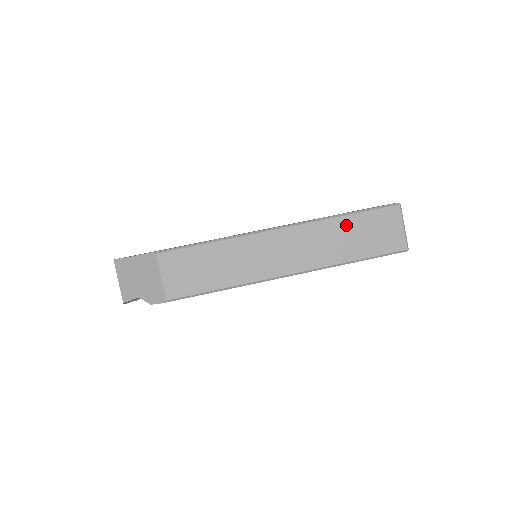
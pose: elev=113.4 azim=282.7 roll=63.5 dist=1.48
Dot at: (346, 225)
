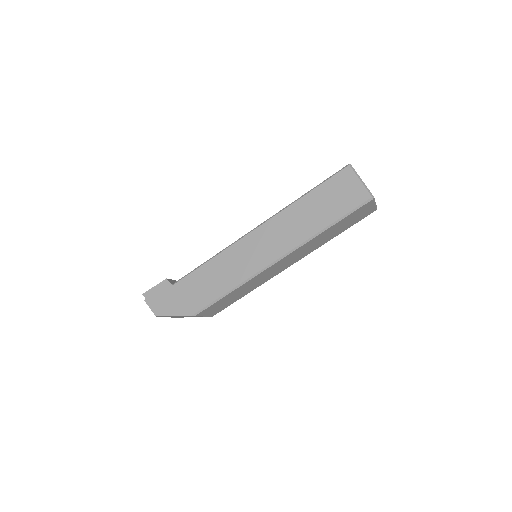
Dot at: (330, 230)
